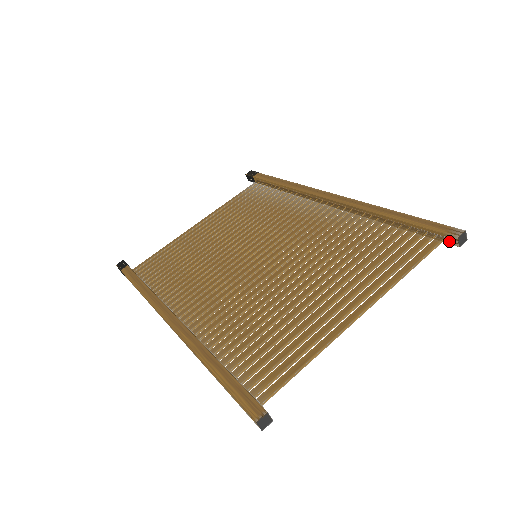
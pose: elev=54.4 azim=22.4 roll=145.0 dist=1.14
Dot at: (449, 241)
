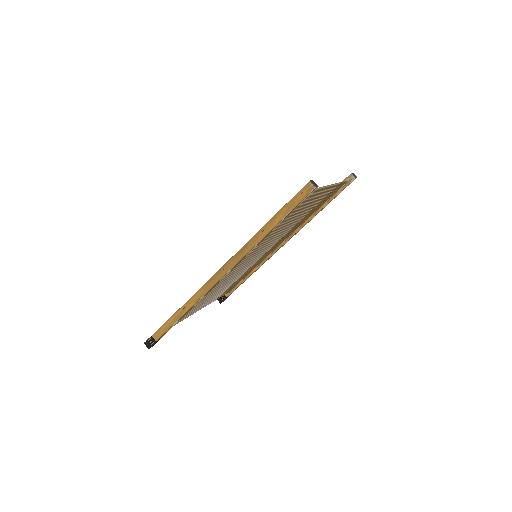
Dot at: (350, 180)
